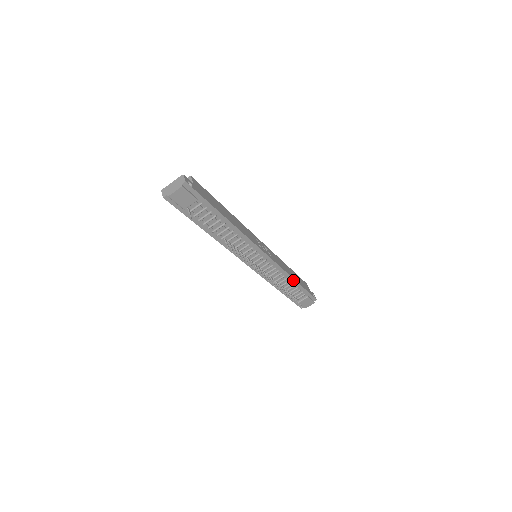
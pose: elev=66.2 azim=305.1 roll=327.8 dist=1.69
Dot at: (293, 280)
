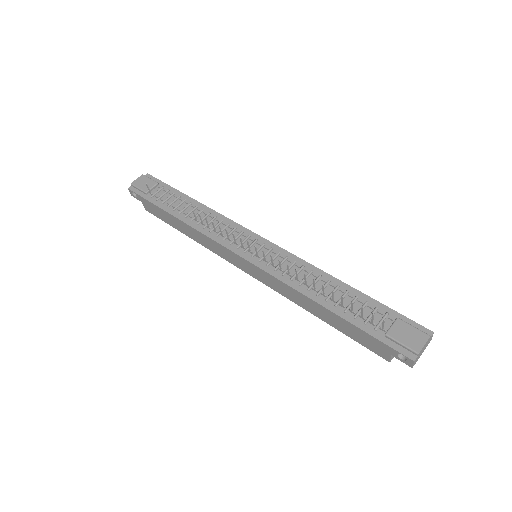
Dot at: (337, 282)
